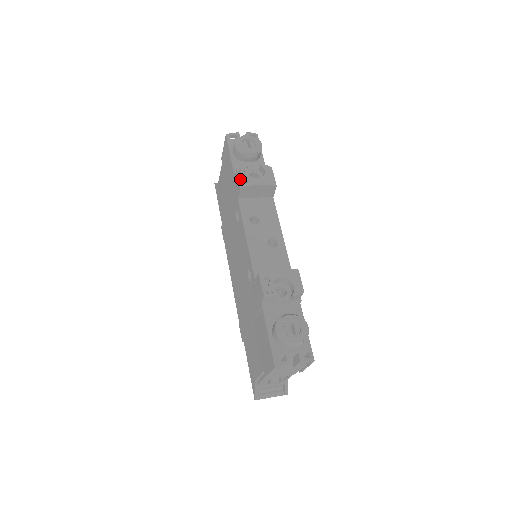
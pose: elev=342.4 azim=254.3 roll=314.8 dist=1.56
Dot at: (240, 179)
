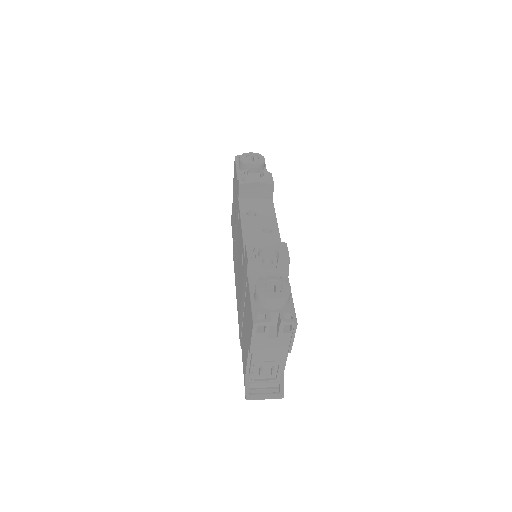
Dot at: (240, 179)
